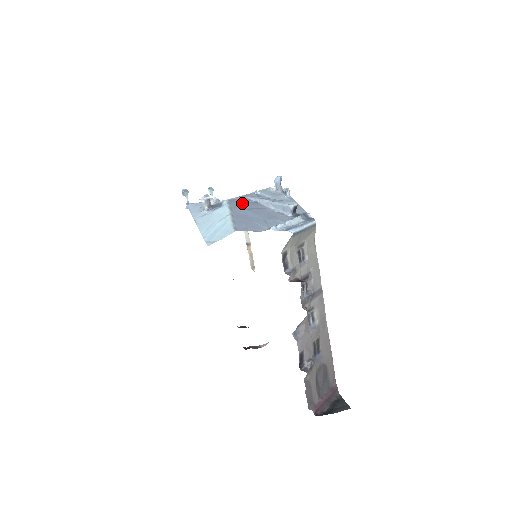
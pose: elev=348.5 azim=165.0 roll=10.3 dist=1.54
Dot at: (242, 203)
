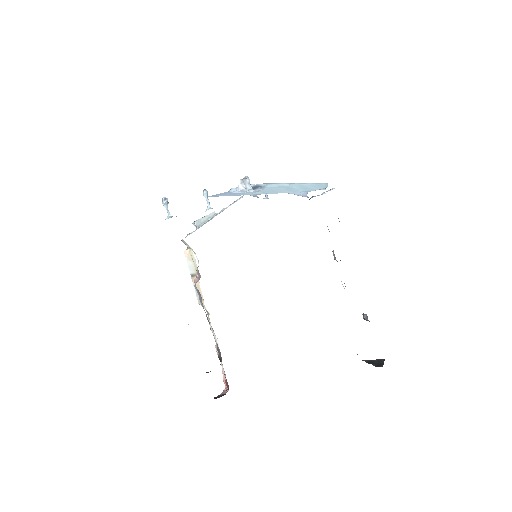
Dot at: occluded
